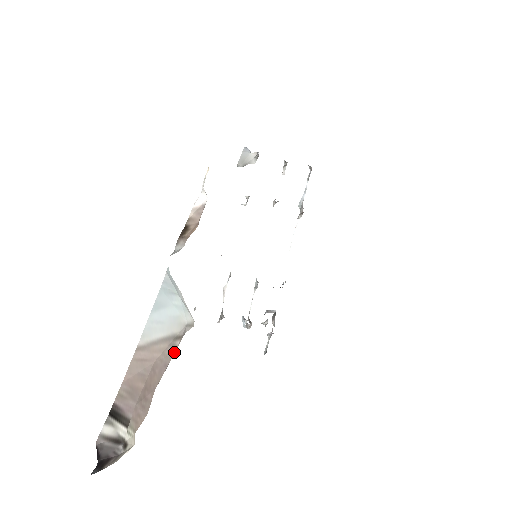
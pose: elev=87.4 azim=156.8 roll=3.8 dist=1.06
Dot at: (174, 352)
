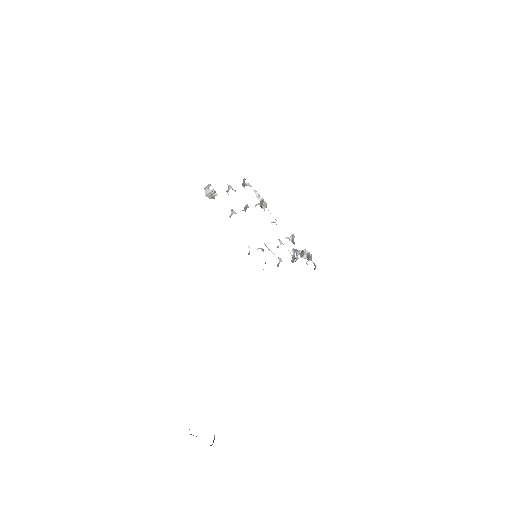
Dot at: occluded
